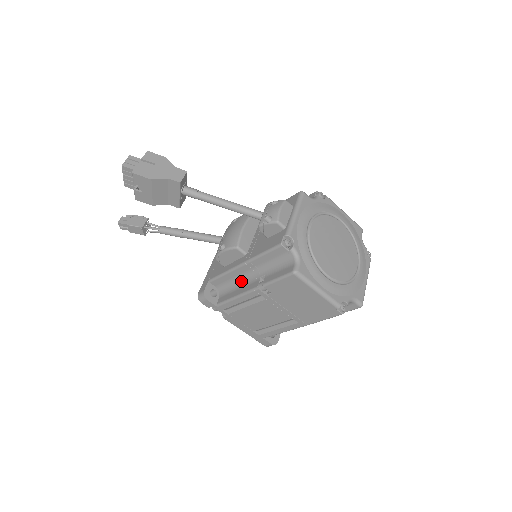
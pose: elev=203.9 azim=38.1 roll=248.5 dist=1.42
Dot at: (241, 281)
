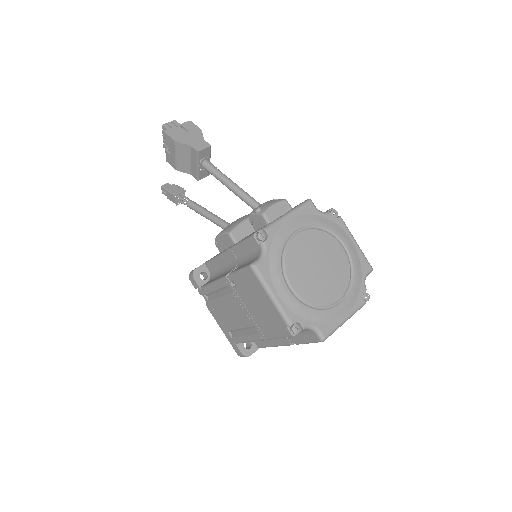
Dot at: (224, 269)
